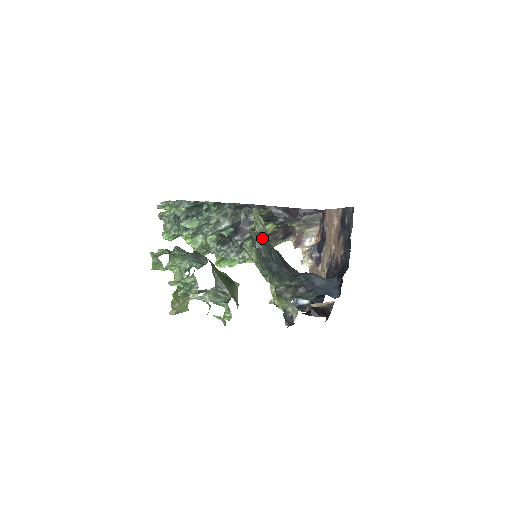
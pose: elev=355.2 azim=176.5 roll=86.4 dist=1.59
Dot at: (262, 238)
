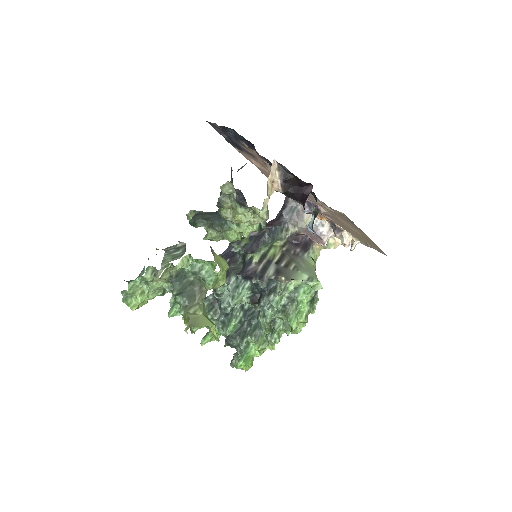
Dot at: (197, 214)
